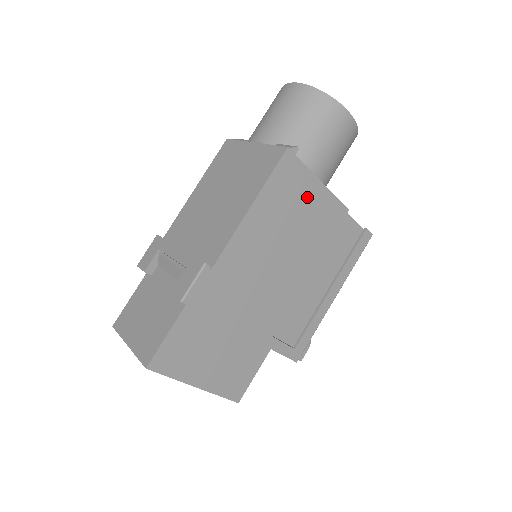
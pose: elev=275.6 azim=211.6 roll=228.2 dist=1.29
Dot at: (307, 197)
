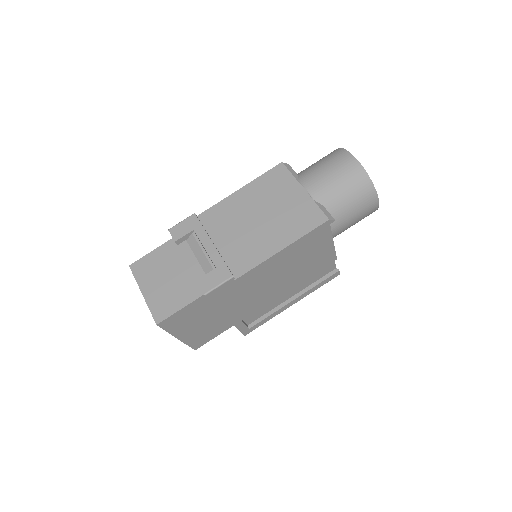
Dot at: (319, 249)
